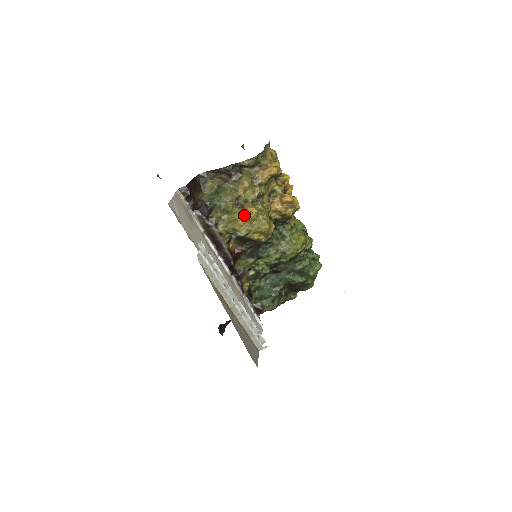
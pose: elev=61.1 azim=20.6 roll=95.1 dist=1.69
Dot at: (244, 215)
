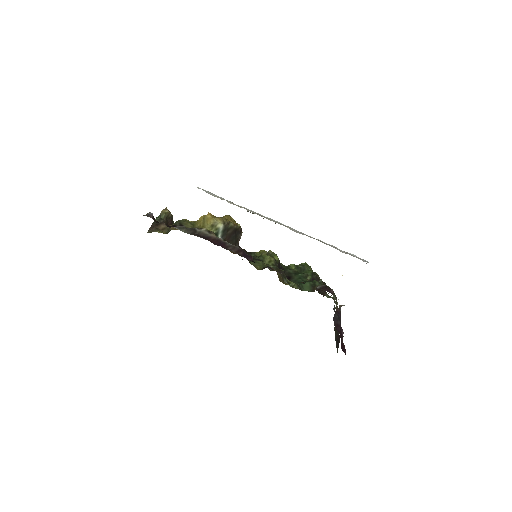
Dot at: occluded
